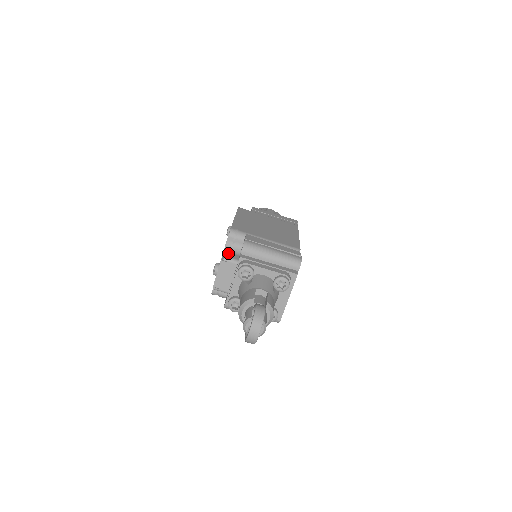
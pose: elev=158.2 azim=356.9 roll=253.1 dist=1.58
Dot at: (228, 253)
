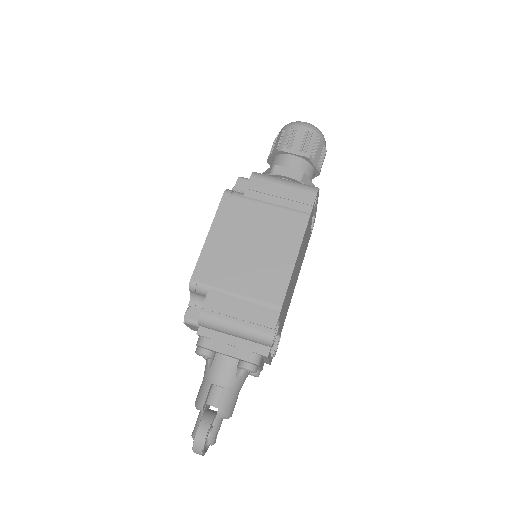
Dot at: (192, 310)
